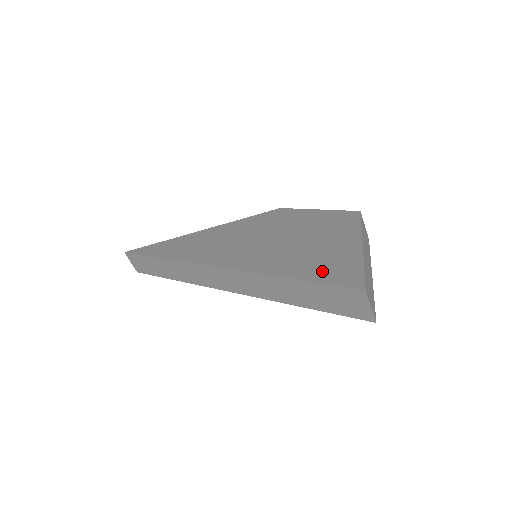
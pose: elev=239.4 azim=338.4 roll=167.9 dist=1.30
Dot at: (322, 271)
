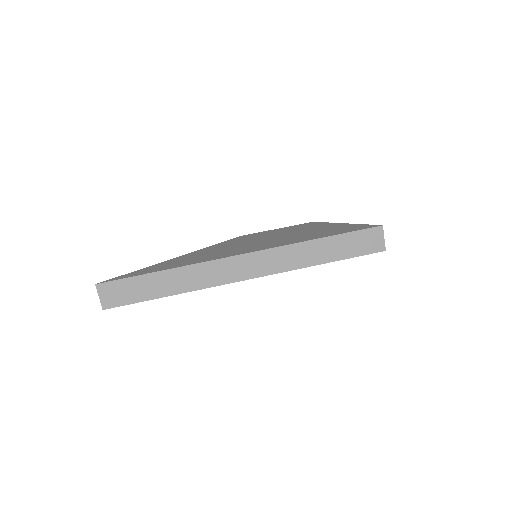
Dot at: (342, 231)
